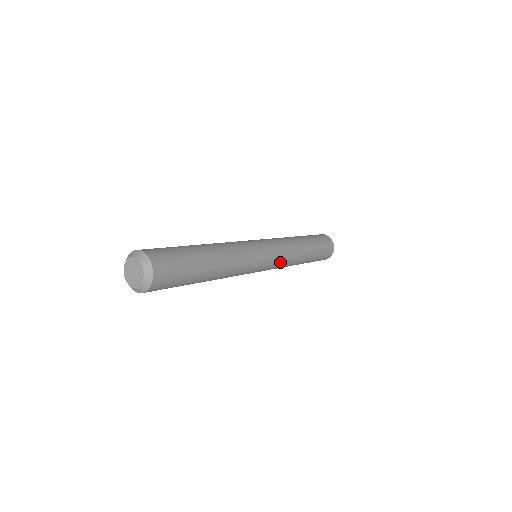
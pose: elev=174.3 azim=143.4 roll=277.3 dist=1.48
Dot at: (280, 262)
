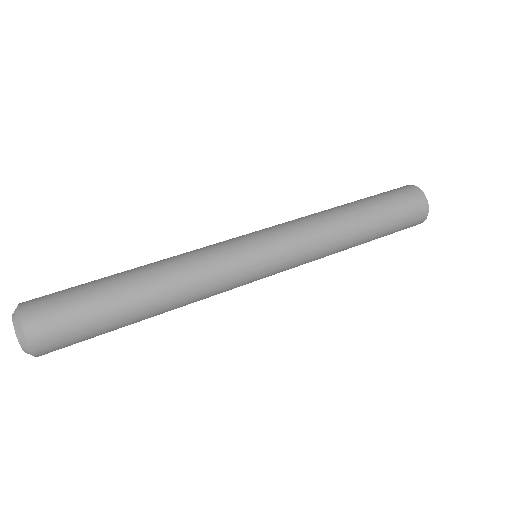
Dot at: occluded
